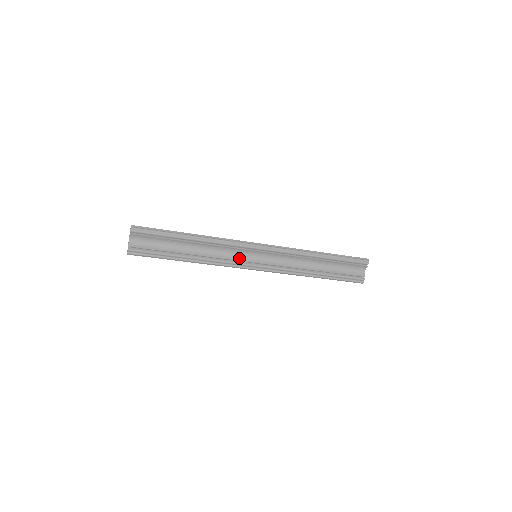
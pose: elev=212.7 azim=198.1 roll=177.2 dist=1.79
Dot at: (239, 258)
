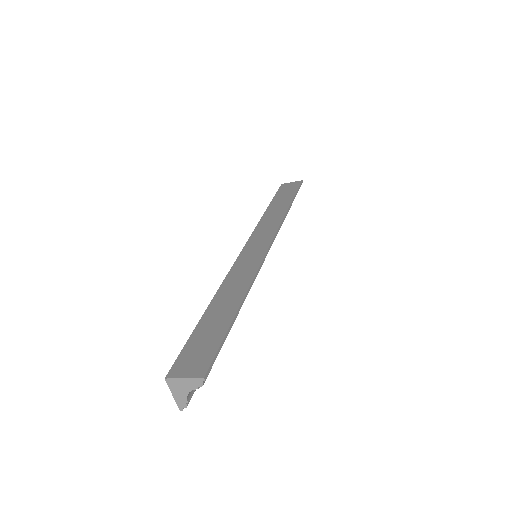
Dot at: occluded
